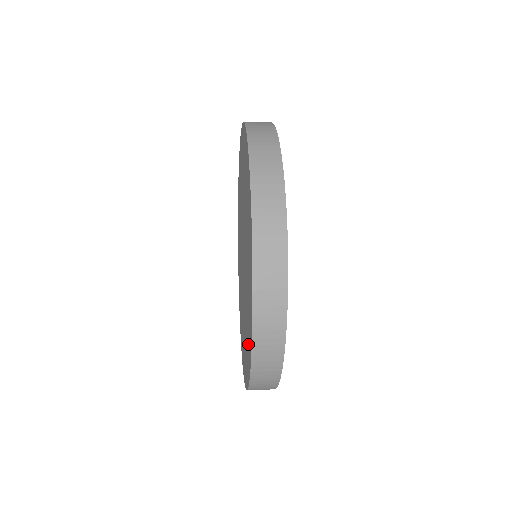
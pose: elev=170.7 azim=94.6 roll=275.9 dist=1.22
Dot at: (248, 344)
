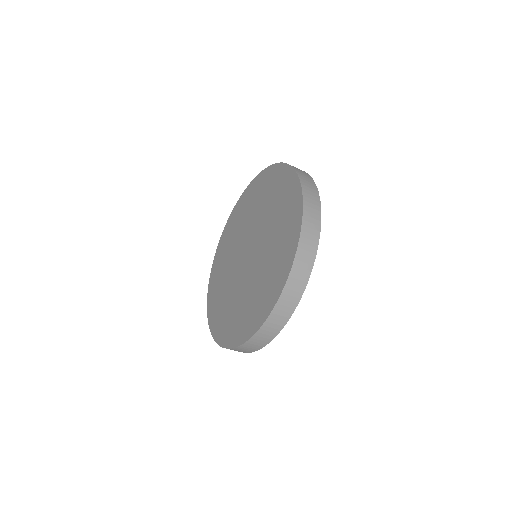
Dot at: (266, 295)
